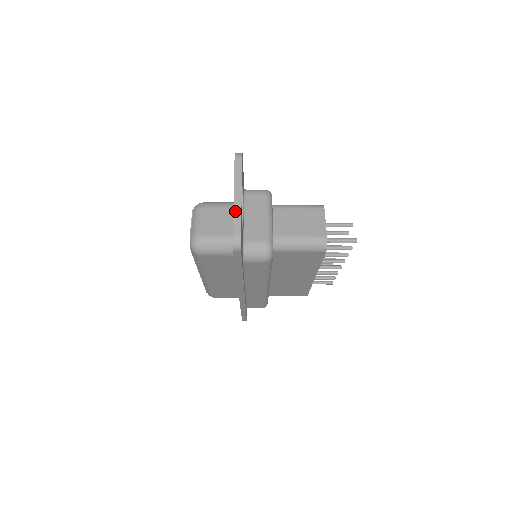
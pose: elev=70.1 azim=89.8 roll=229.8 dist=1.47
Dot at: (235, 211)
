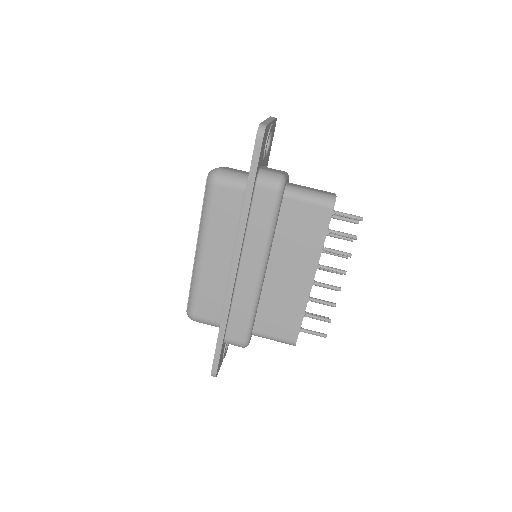
Dot at: (265, 121)
